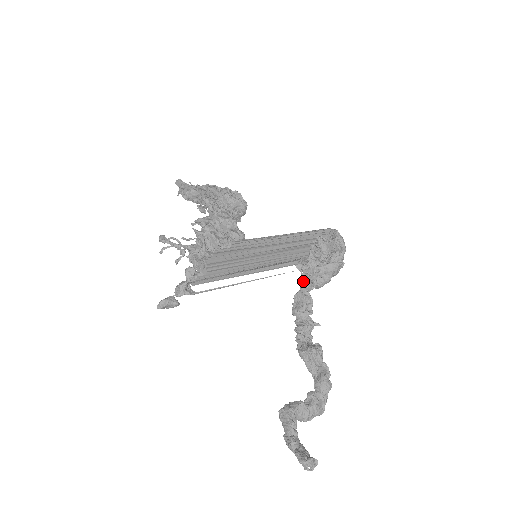
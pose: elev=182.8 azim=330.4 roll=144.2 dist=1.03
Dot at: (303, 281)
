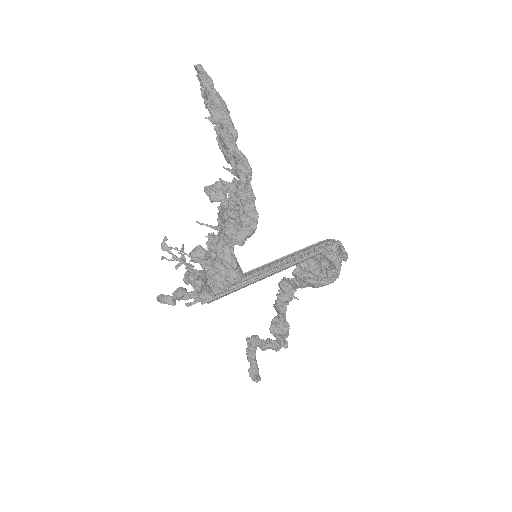
Dot at: (295, 276)
